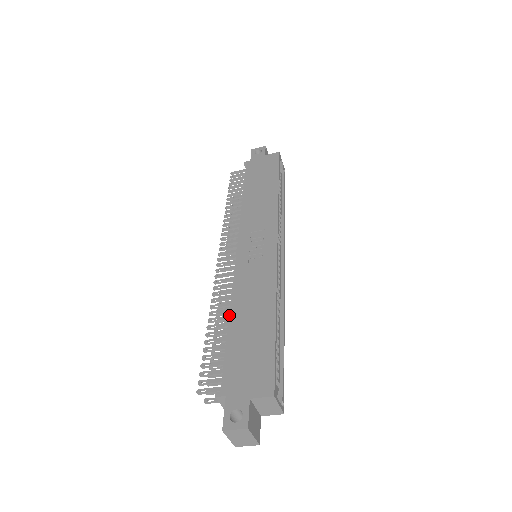
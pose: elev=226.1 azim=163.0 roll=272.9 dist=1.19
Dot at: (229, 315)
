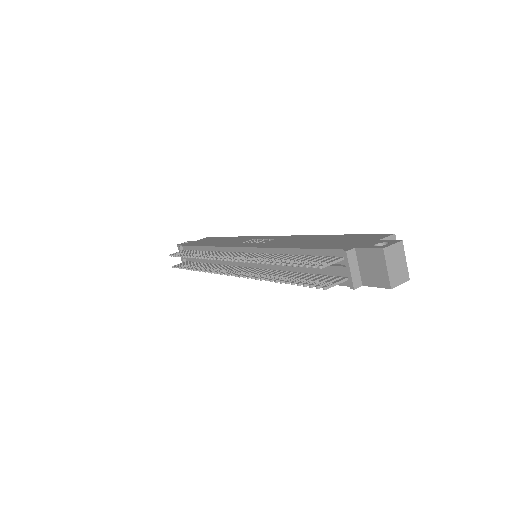
Dot at: (287, 248)
